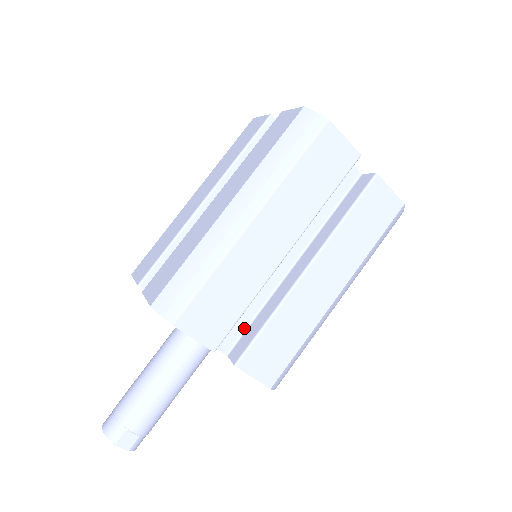
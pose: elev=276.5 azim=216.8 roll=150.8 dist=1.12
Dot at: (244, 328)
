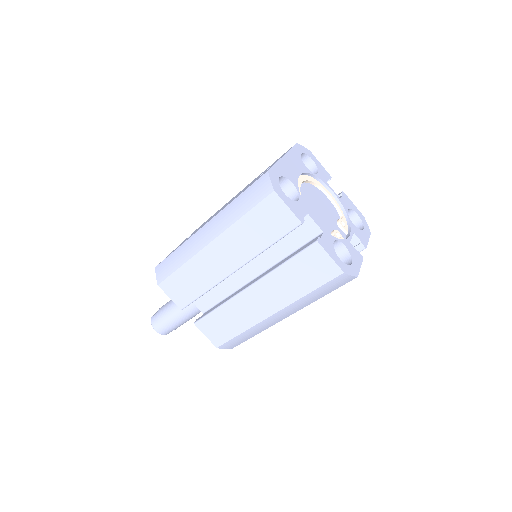
Dot at: occluded
